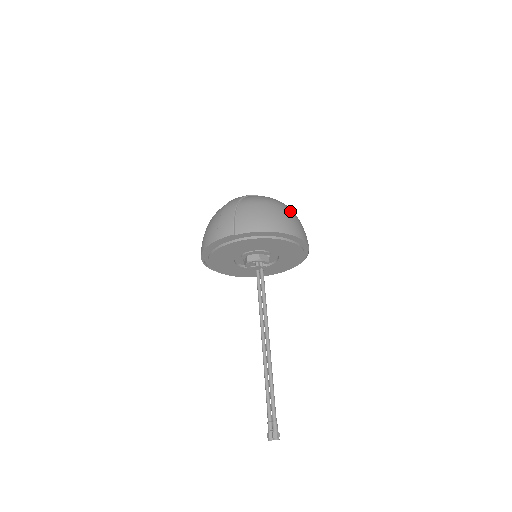
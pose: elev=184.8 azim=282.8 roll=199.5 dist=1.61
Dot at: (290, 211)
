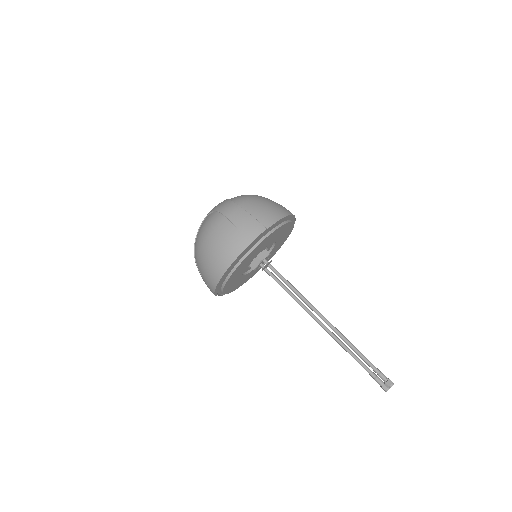
Dot at: occluded
